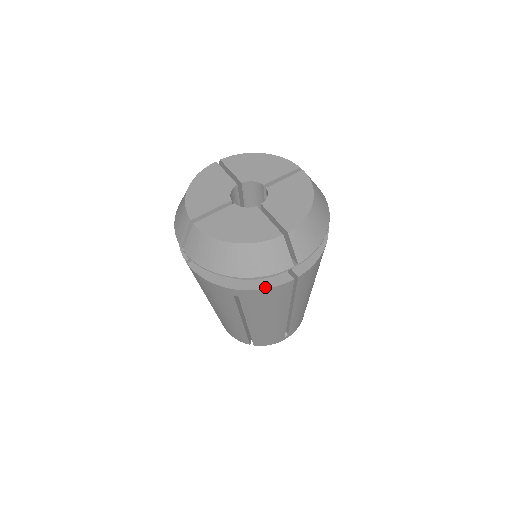
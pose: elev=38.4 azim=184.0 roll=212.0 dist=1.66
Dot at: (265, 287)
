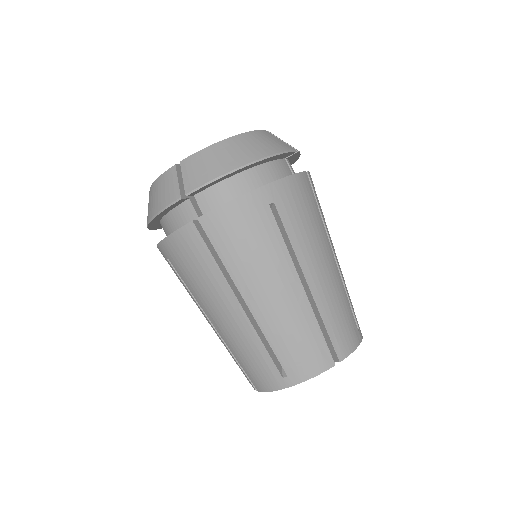
Dot at: (289, 176)
